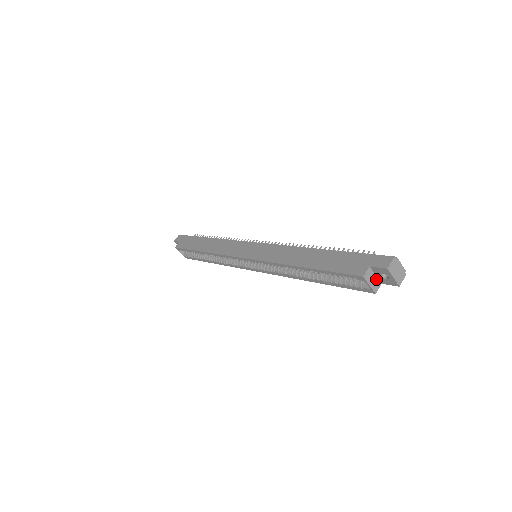
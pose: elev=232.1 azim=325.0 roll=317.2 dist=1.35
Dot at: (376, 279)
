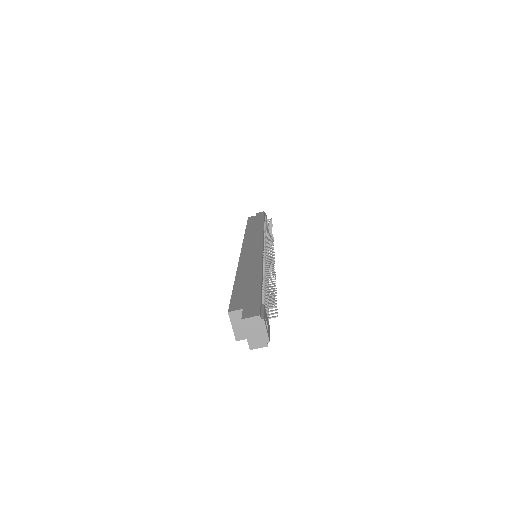
Dot at: occluded
